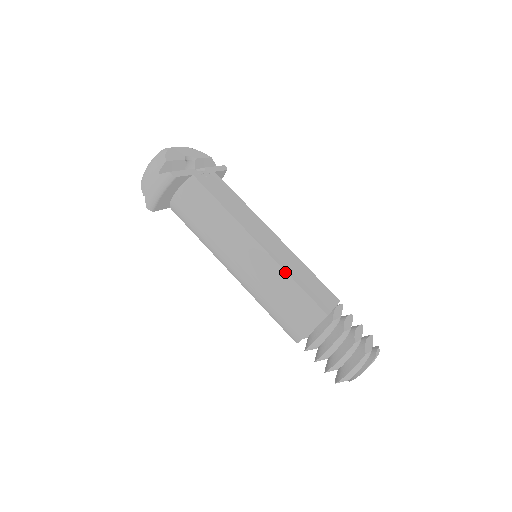
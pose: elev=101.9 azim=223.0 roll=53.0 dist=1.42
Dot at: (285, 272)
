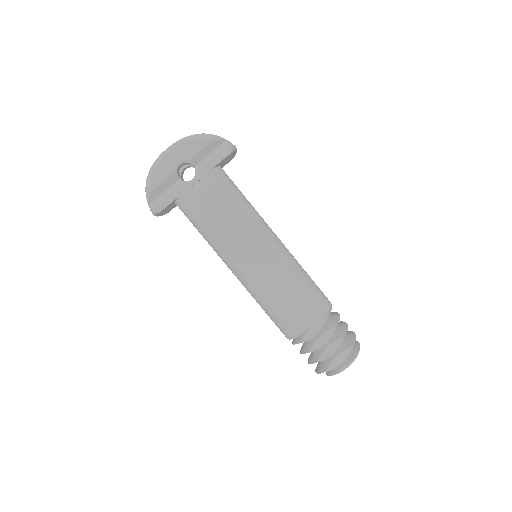
Dot at: (261, 297)
